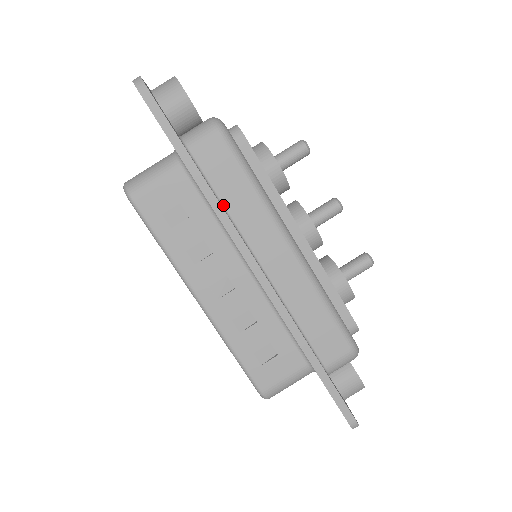
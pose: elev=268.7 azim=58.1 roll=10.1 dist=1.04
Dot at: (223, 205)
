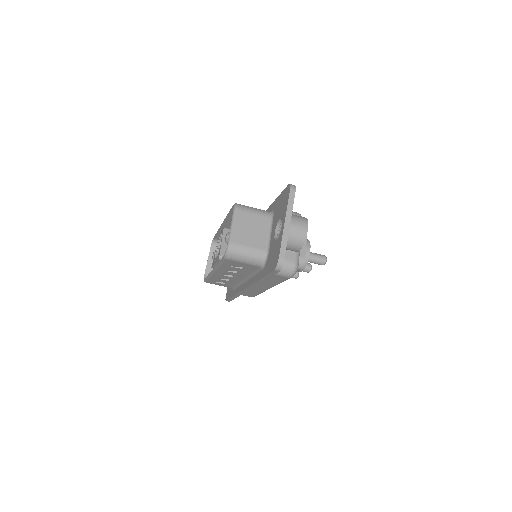
Dot at: occluded
